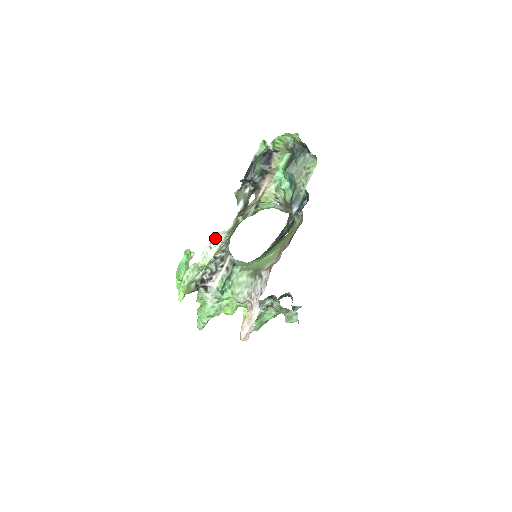
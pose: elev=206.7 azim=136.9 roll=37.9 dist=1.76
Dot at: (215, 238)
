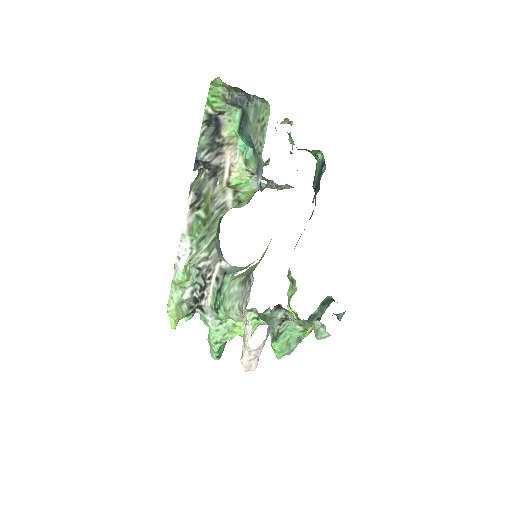
Dot at: (179, 245)
